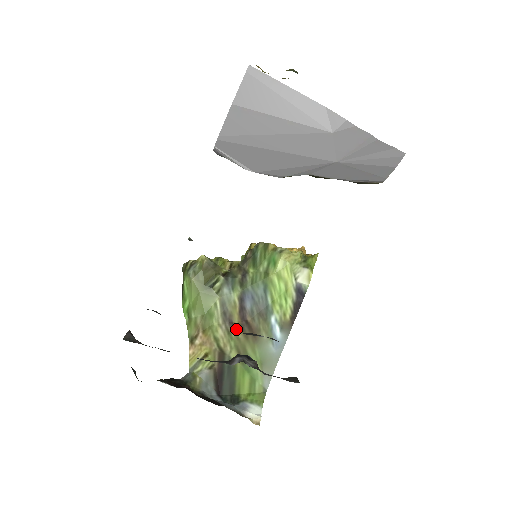
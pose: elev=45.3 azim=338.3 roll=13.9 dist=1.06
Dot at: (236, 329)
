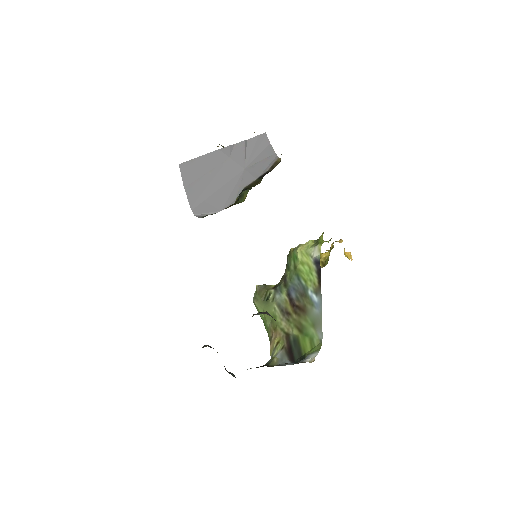
Dot at: (292, 315)
